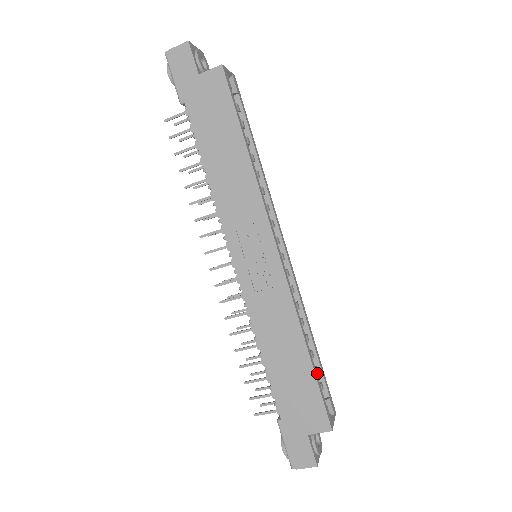
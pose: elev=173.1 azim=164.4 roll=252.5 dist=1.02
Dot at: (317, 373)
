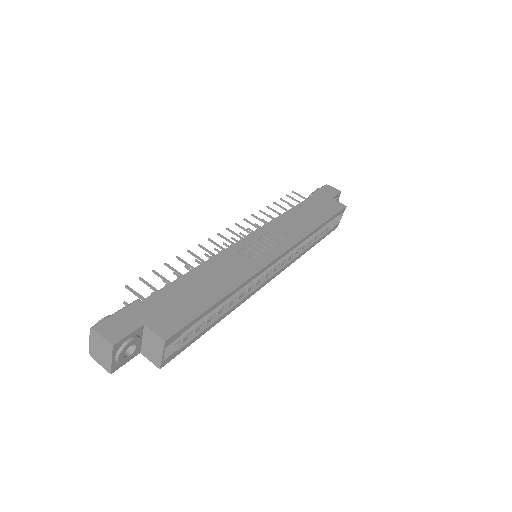
Dot at: (196, 328)
